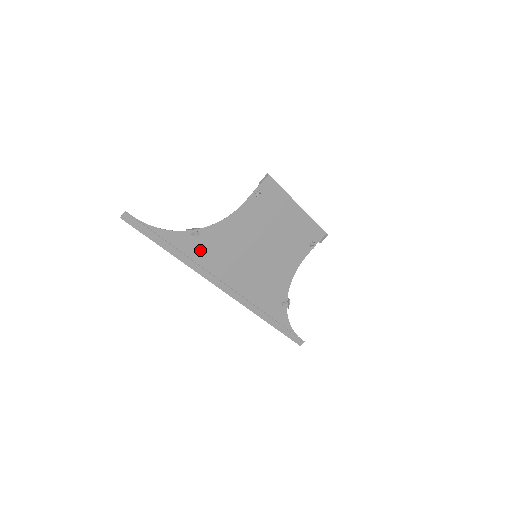
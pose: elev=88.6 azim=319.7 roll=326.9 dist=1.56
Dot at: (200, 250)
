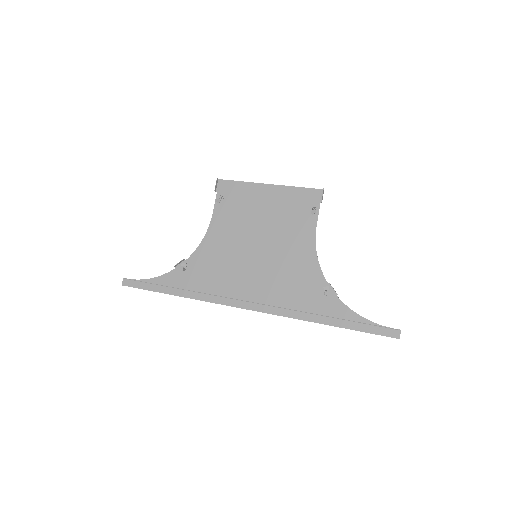
Dot at: (197, 279)
